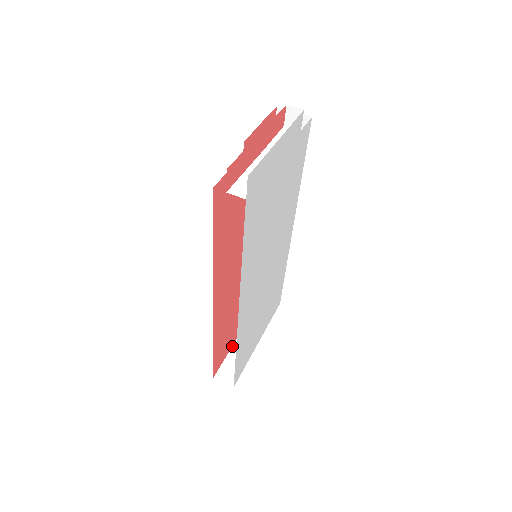
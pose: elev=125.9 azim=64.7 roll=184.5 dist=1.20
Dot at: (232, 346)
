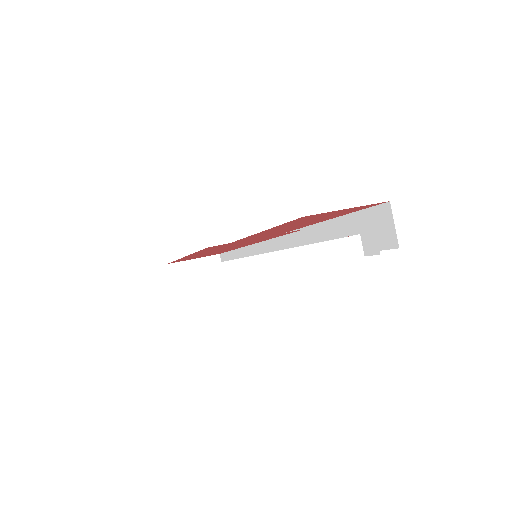
Dot at: (205, 256)
